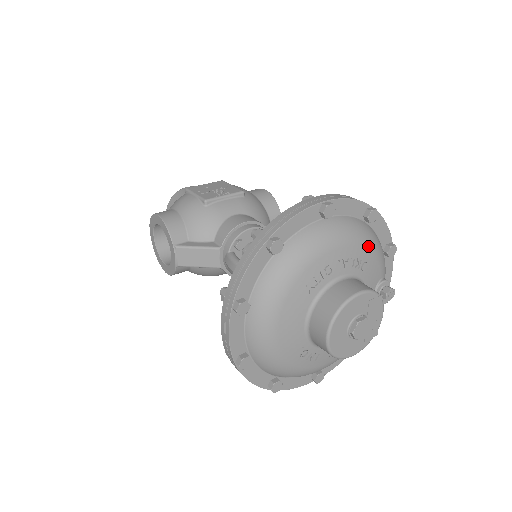
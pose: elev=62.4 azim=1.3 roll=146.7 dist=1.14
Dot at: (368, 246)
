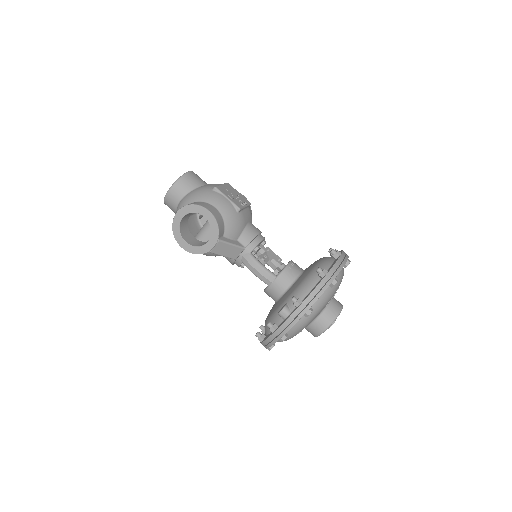
Dot at: occluded
